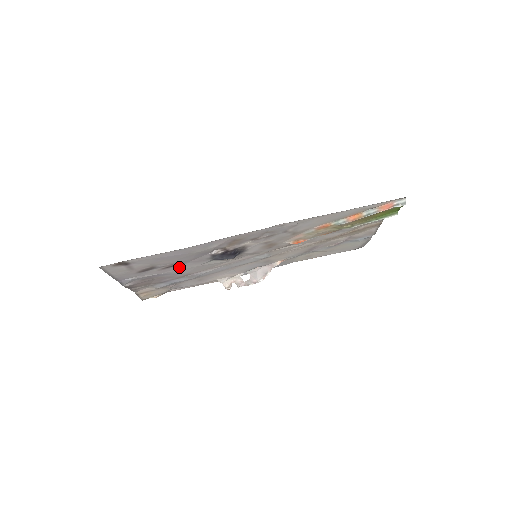
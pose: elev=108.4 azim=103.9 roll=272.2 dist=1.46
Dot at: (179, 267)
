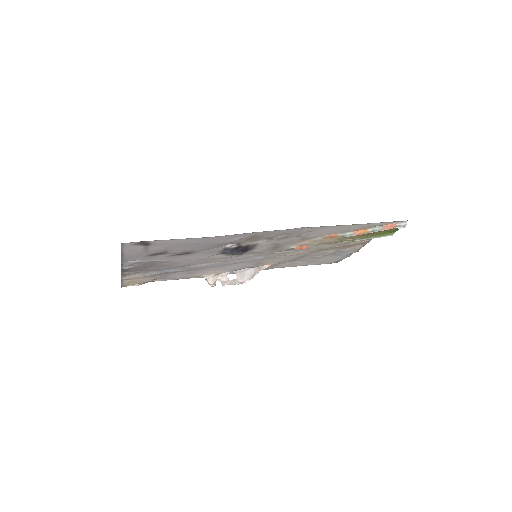
Dot at: (186, 256)
